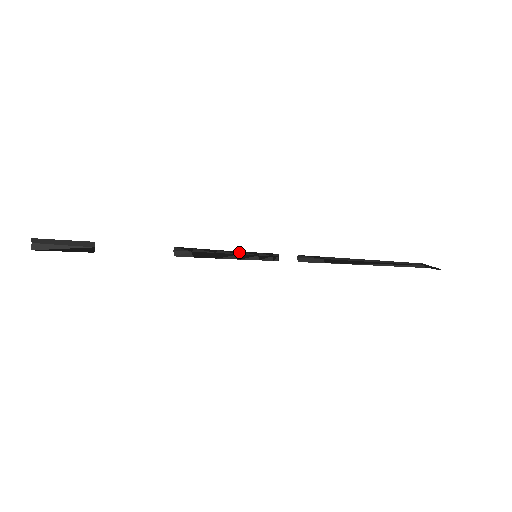
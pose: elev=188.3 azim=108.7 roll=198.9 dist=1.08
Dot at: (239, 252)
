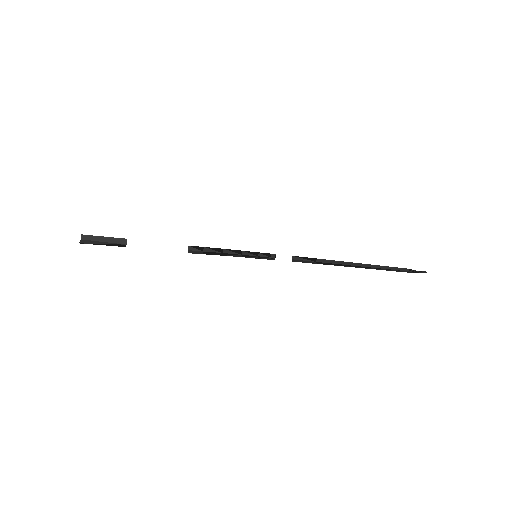
Dot at: (241, 252)
